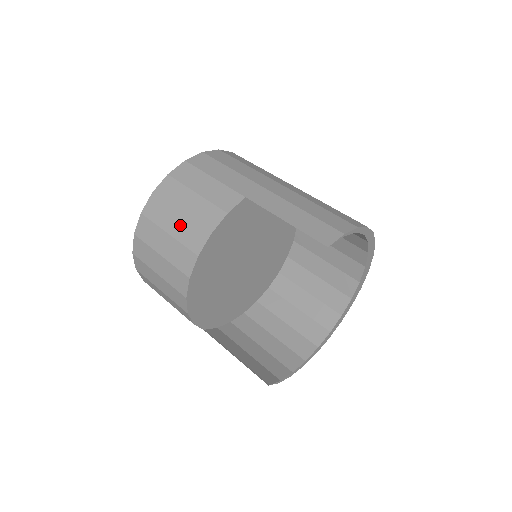
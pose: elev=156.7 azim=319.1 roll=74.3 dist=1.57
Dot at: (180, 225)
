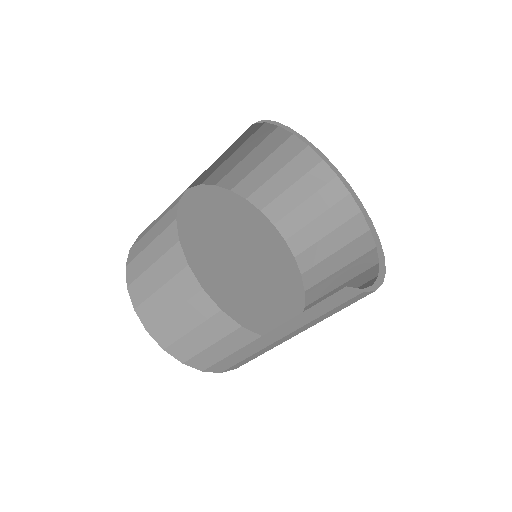
Dot at: (155, 249)
